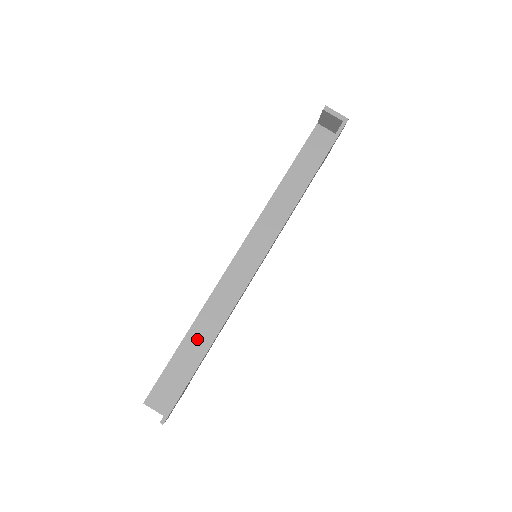
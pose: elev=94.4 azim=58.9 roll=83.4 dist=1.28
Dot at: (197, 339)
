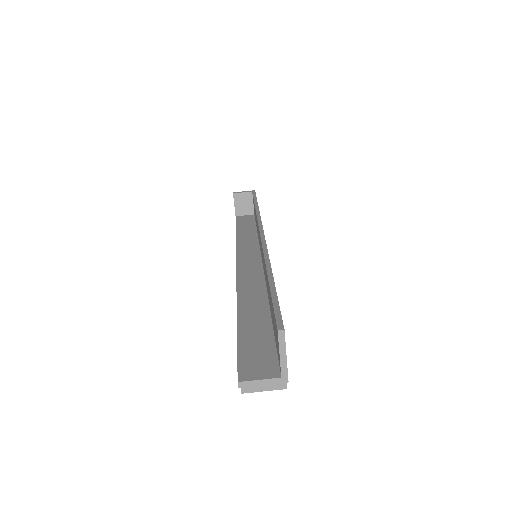
Dot at: (253, 313)
